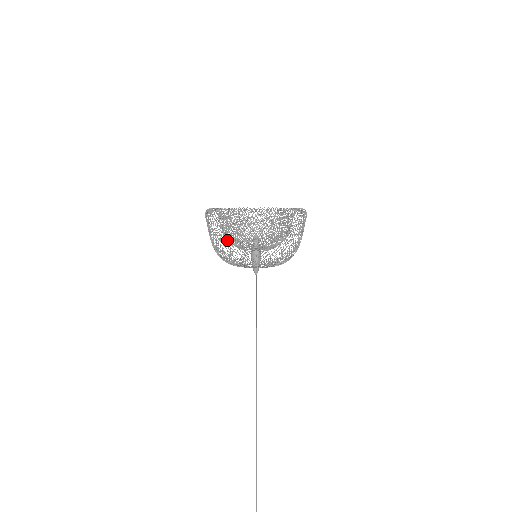
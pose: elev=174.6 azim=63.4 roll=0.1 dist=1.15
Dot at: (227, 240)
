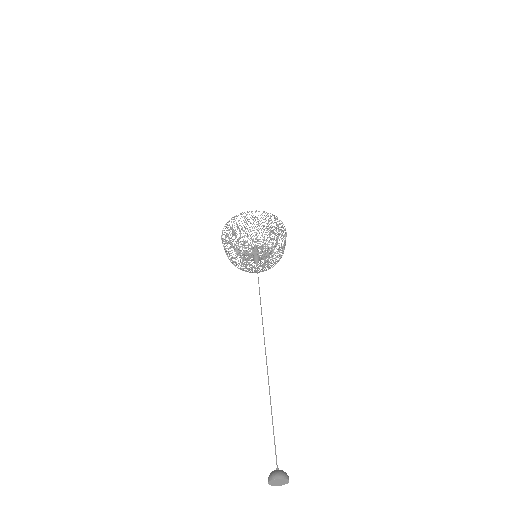
Dot at: occluded
